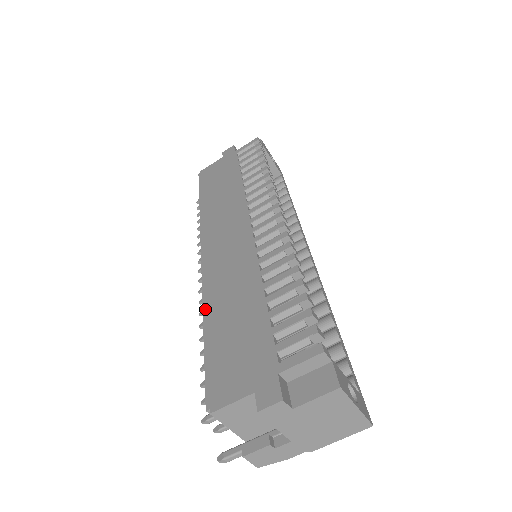
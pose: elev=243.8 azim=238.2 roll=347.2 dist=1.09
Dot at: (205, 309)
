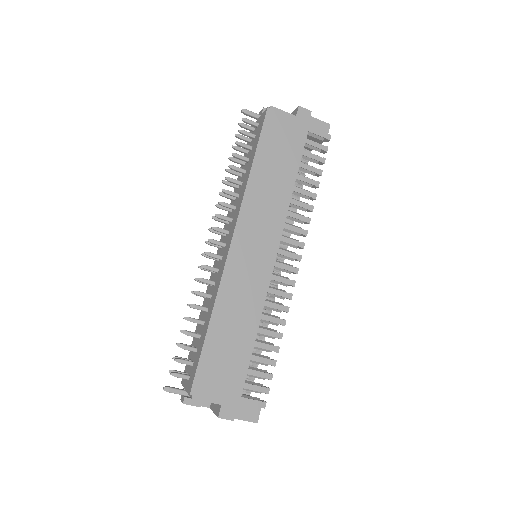
Dot at: (215, 310)
